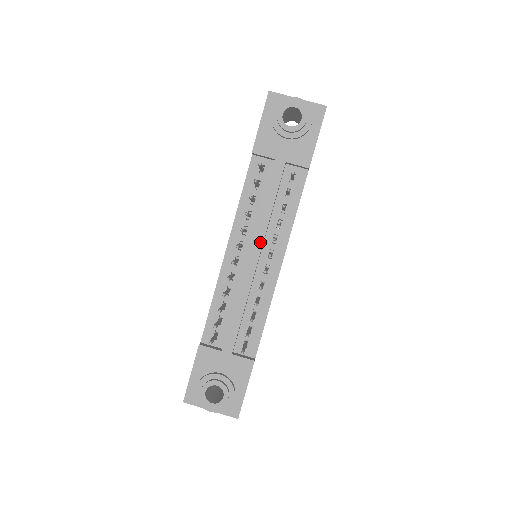
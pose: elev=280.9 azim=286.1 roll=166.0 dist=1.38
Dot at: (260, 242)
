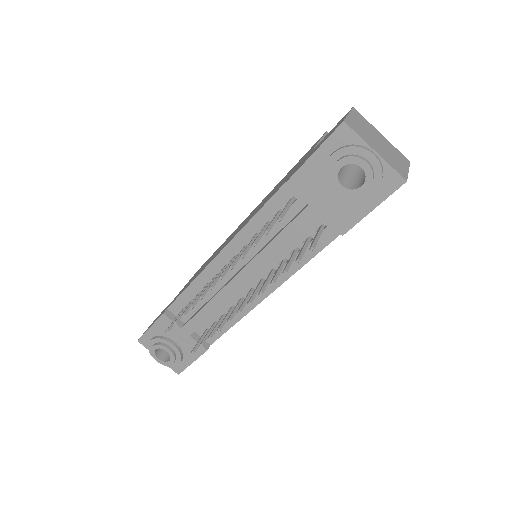
Dot at: (253, 271)
